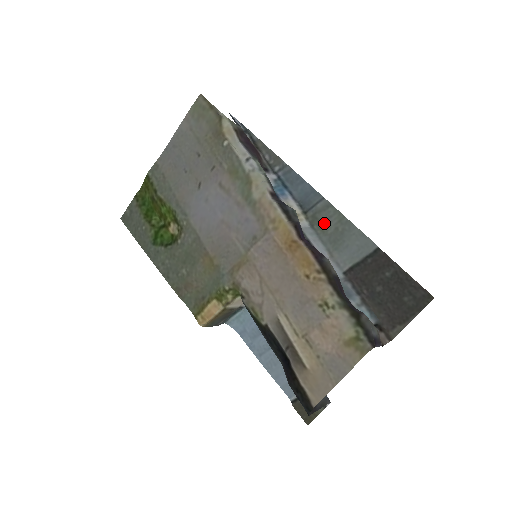
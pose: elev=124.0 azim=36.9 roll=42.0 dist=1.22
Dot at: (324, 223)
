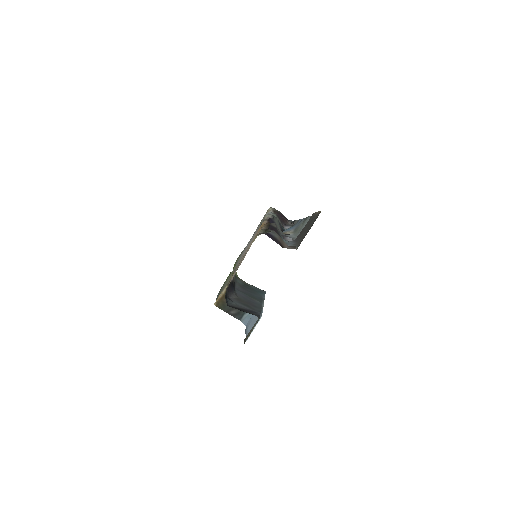
Dot at: (299, 228)
